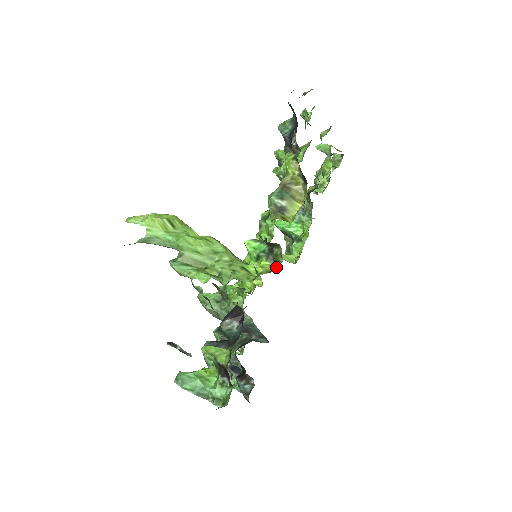
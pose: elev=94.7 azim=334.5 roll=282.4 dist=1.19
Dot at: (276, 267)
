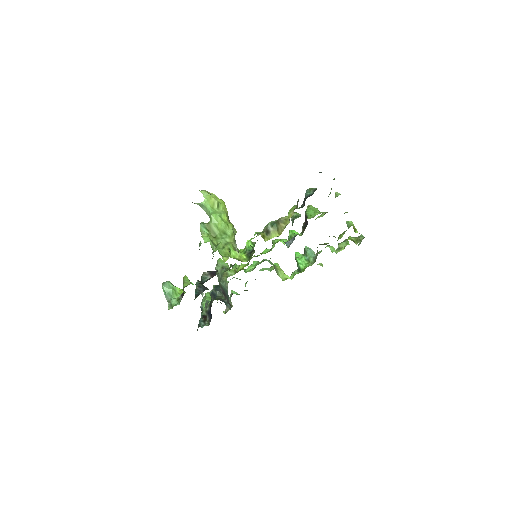
Dot at: (246, 261)
